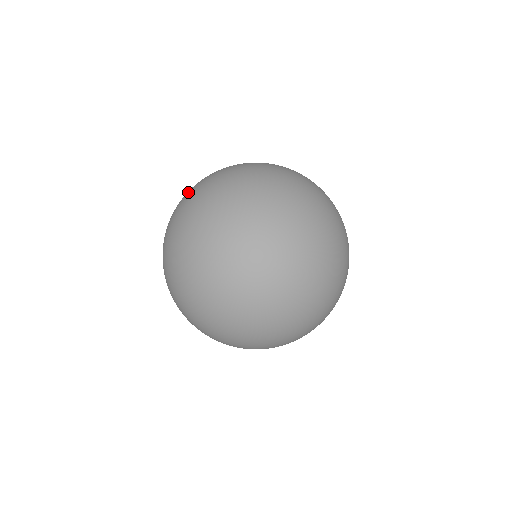
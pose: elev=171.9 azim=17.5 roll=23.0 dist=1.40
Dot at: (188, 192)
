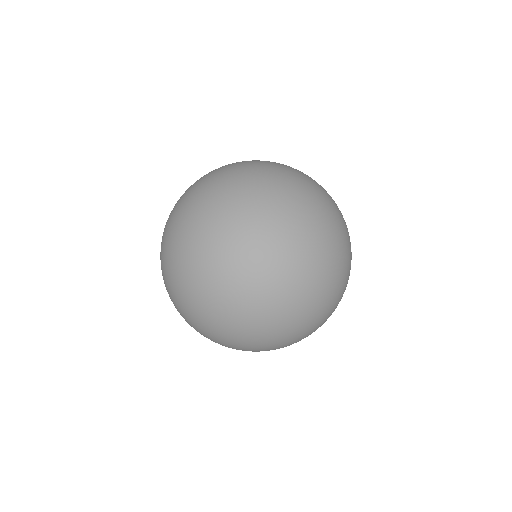
Dot at: occluded
